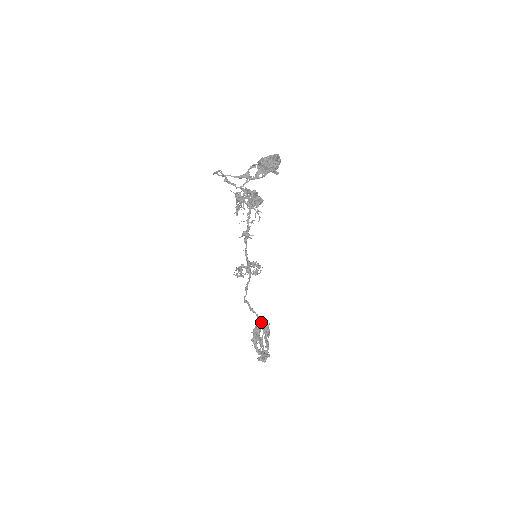
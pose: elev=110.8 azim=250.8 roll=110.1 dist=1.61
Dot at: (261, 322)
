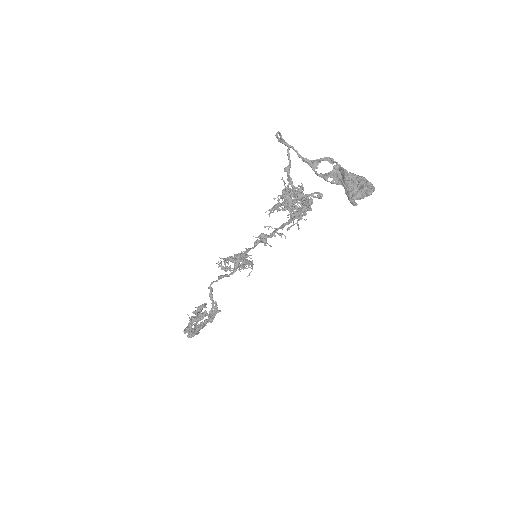
Dot at: (212, 310)
